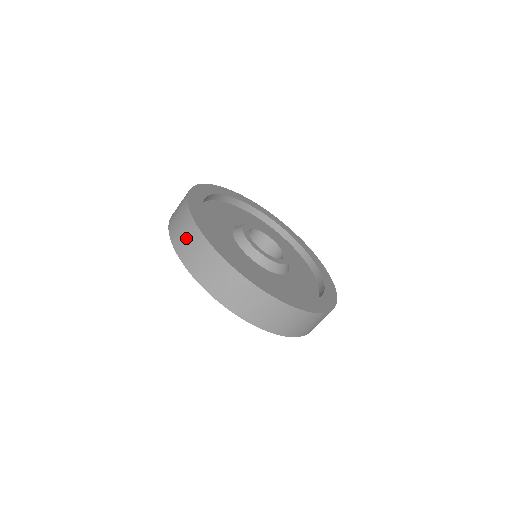
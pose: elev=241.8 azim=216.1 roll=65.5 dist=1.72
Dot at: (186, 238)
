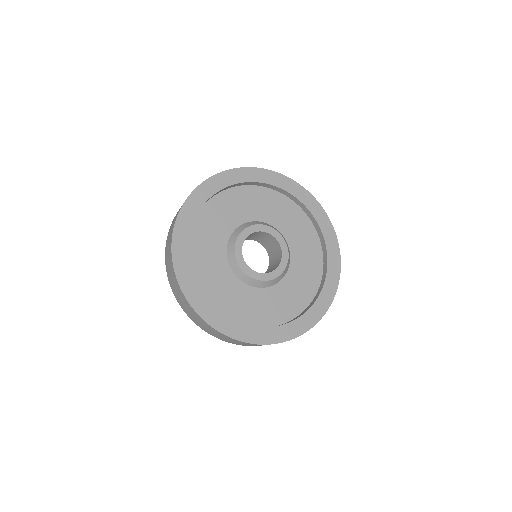
Dot at: occluded
